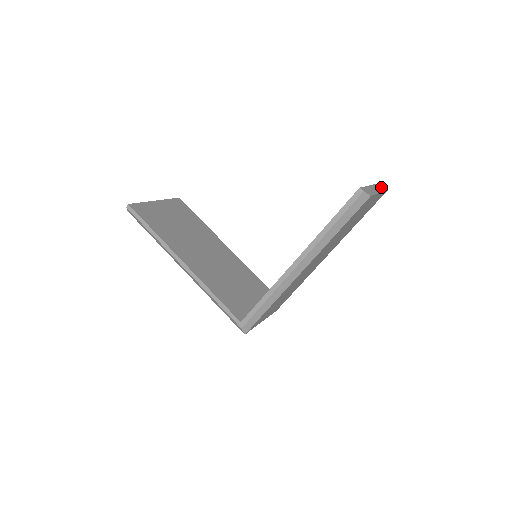
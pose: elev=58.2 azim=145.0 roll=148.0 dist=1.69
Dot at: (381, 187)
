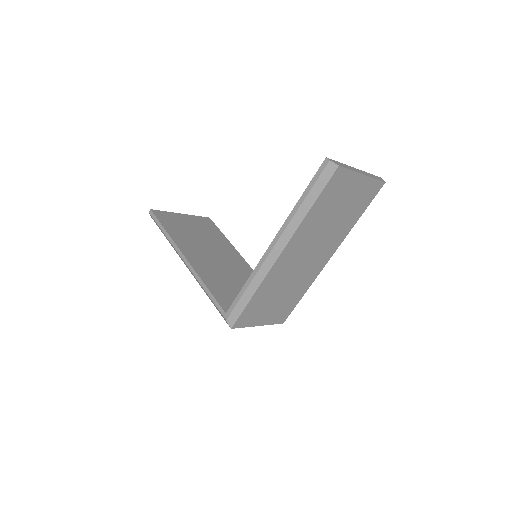
Dot at: (375, 177)
